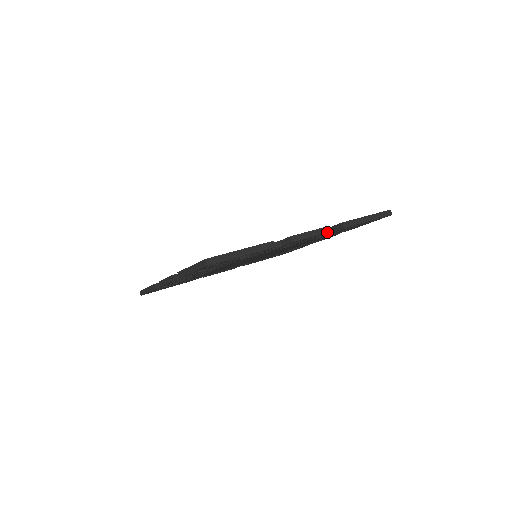
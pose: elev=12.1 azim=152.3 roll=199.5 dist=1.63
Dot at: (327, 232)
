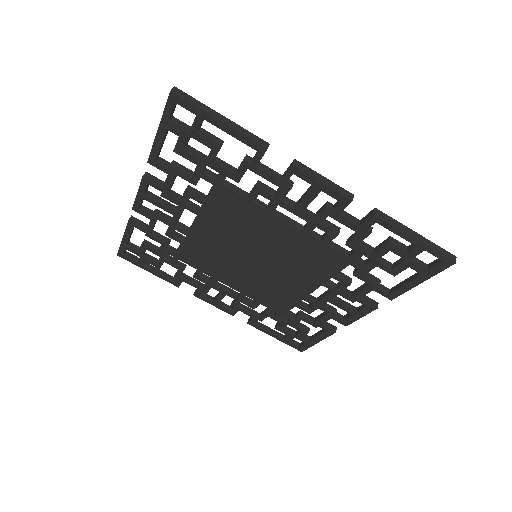
Dot at: (347, 196)
